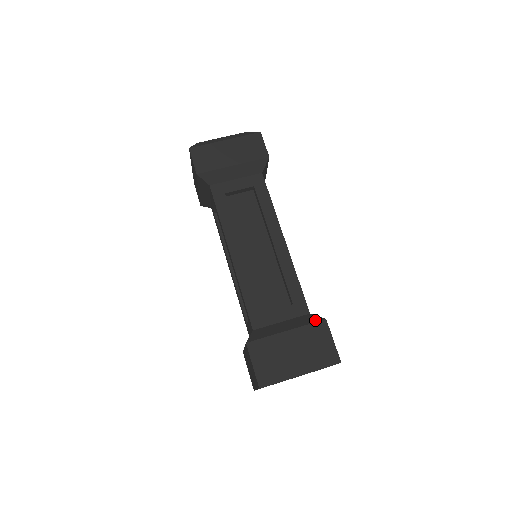
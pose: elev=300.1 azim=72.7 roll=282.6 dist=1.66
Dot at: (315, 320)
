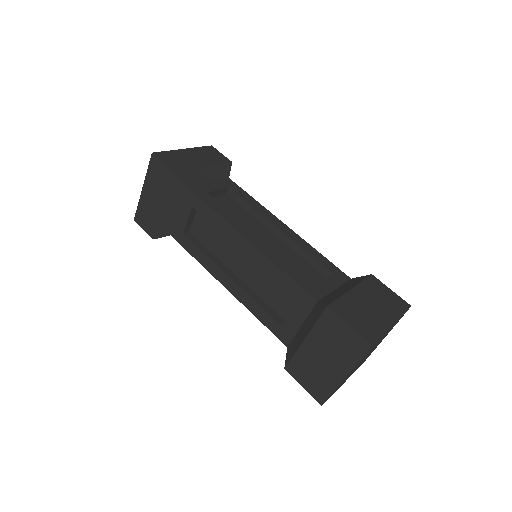
Dot at: (364, 277)
